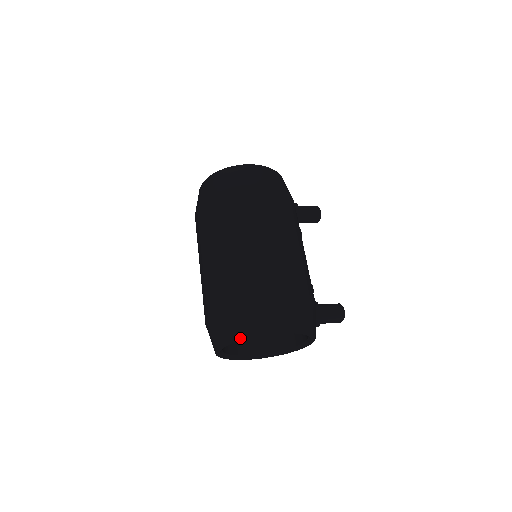
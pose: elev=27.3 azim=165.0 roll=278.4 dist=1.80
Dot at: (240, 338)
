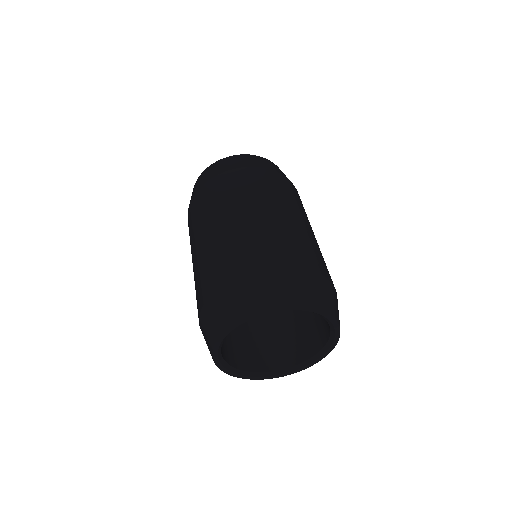
Dot at: (311, 306)
